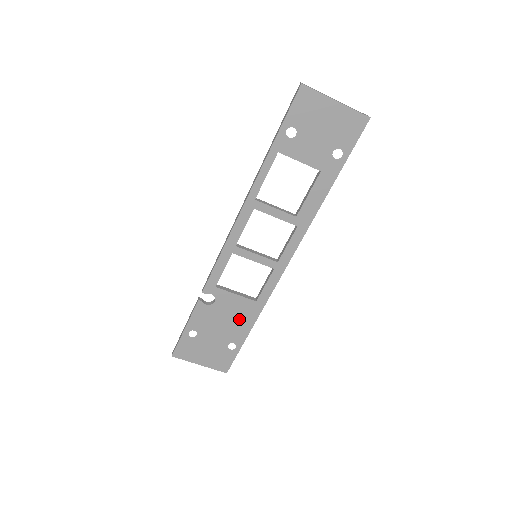
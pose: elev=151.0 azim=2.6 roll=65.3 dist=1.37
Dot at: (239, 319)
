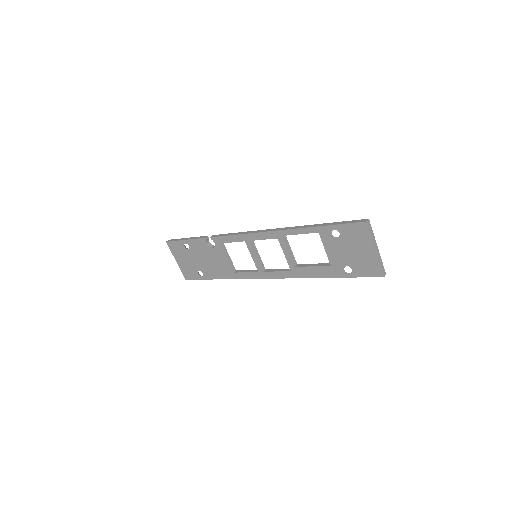
Dot at: (217, 268)
